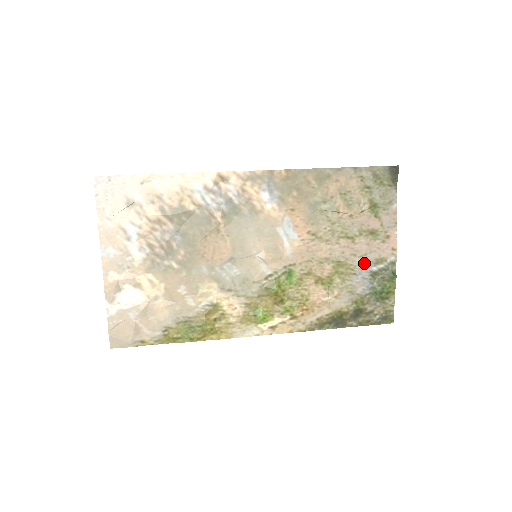
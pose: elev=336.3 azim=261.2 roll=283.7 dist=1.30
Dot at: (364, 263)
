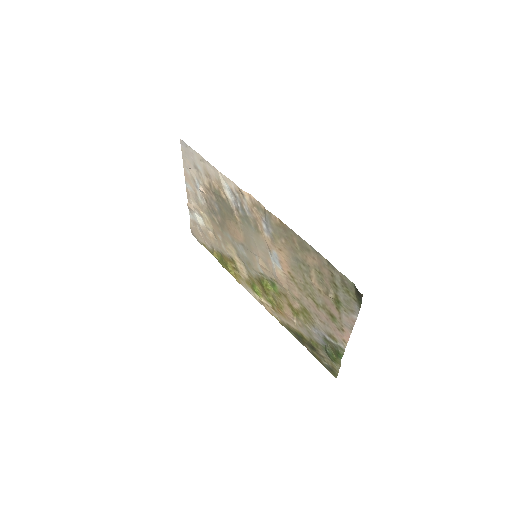
Dot at: (322, 327)
